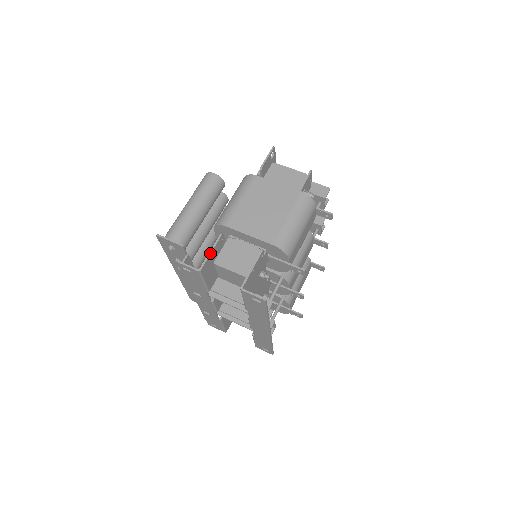
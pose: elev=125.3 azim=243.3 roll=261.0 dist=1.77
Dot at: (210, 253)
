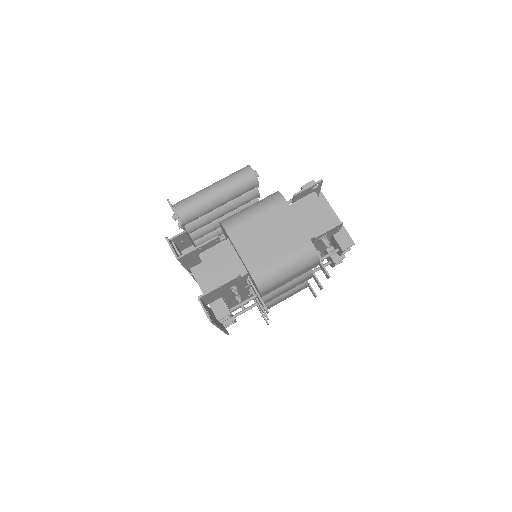
Dot at: (196, 248)
